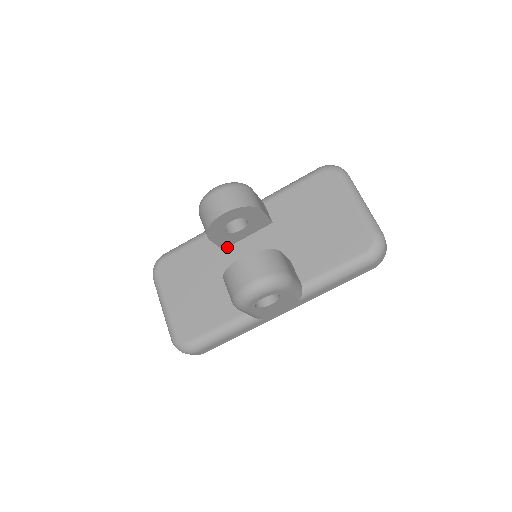
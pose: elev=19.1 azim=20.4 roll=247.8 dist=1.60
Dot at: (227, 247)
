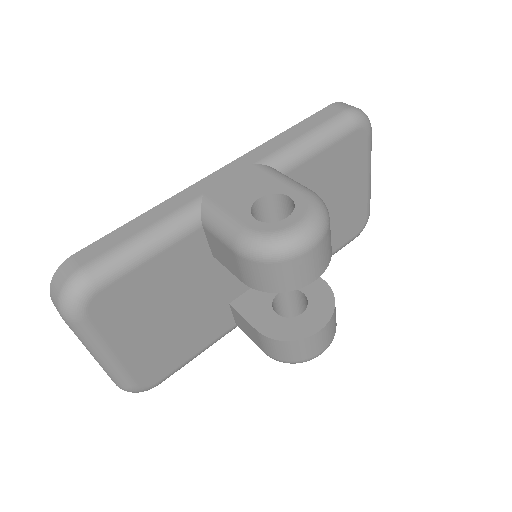
Dot at: occluded
